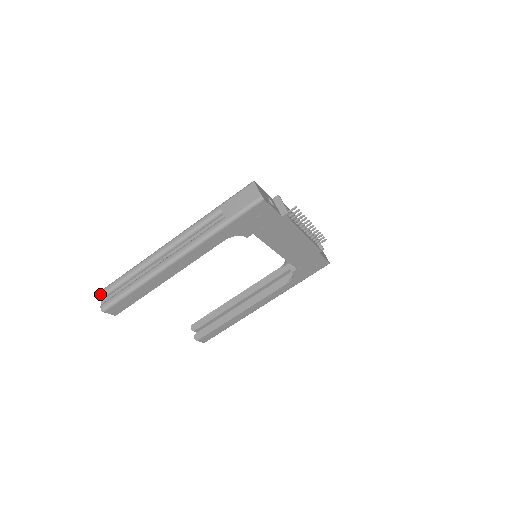
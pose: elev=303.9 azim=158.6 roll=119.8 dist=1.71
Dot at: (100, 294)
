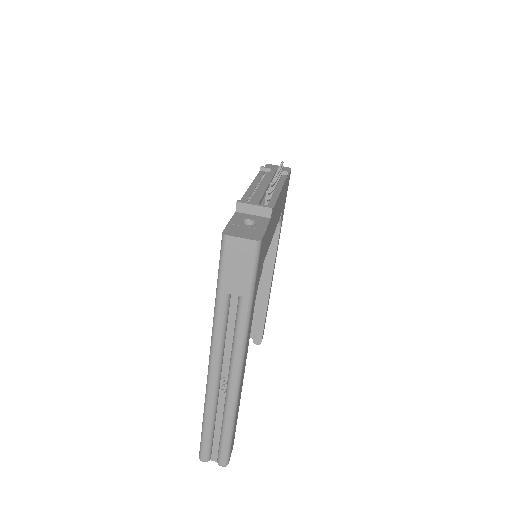
Dot at: (204, 460)
